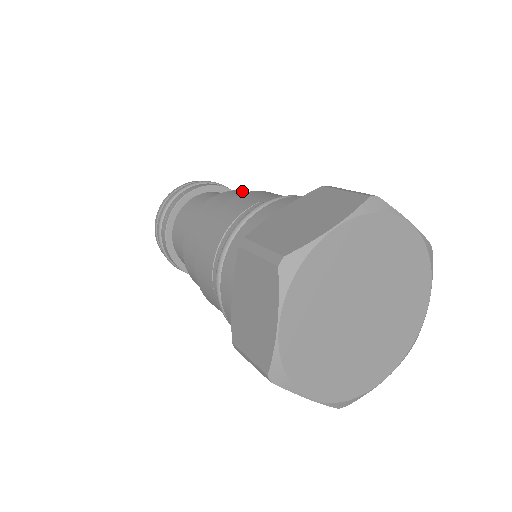
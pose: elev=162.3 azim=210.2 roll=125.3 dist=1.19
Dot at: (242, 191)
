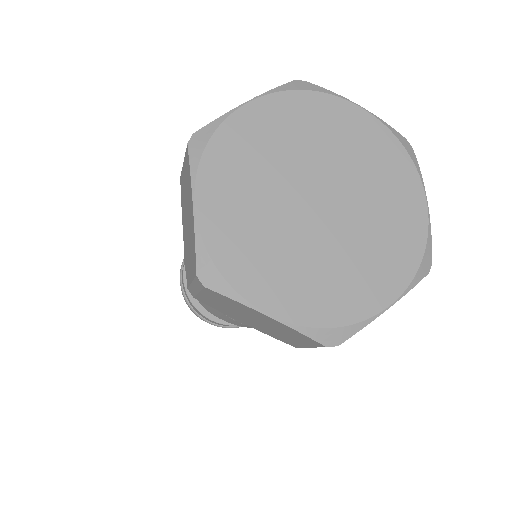
Dot at: occluded
